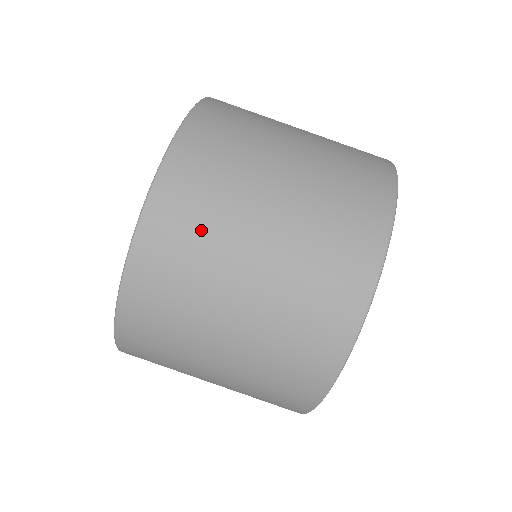
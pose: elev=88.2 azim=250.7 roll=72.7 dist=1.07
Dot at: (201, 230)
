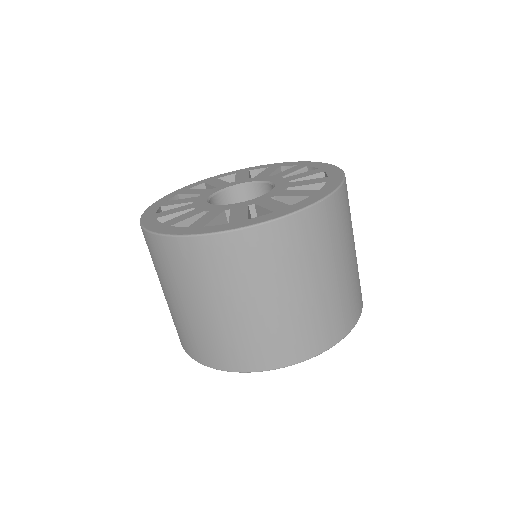
Dot at: (291, 257)
